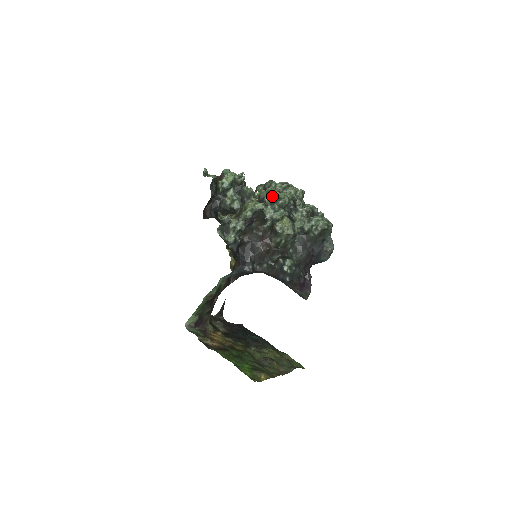
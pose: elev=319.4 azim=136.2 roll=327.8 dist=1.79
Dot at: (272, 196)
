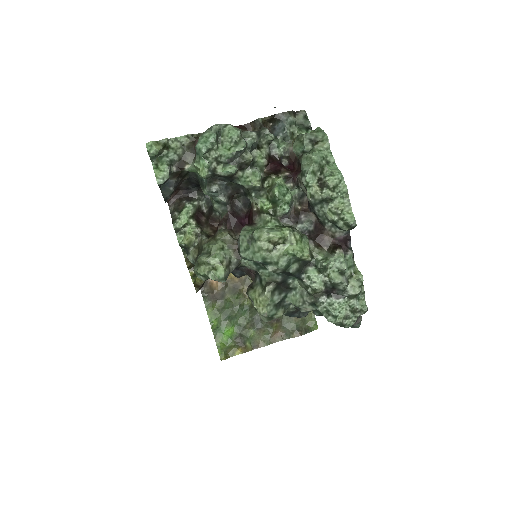
Dot at: (252, 257)
